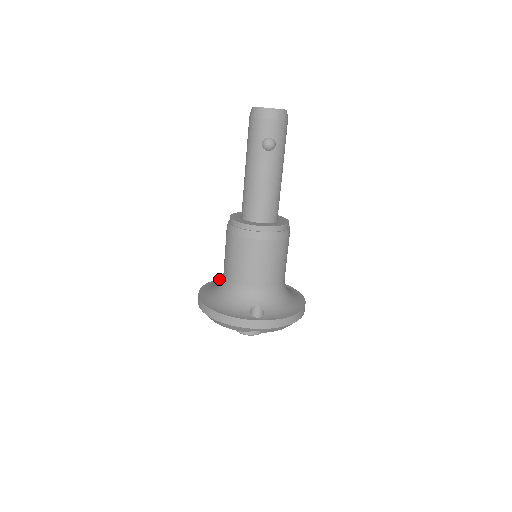
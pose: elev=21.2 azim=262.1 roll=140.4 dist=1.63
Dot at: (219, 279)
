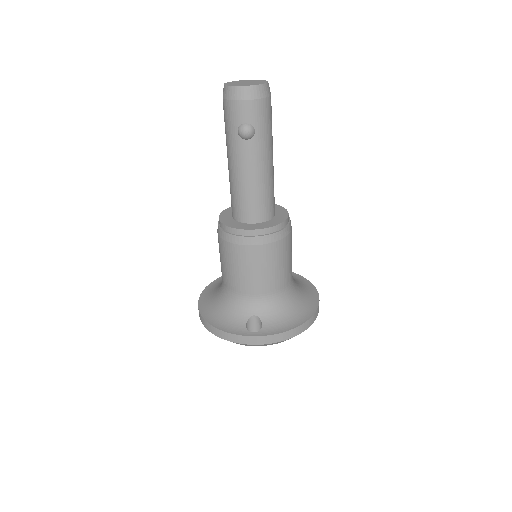
Dot at: occluded
